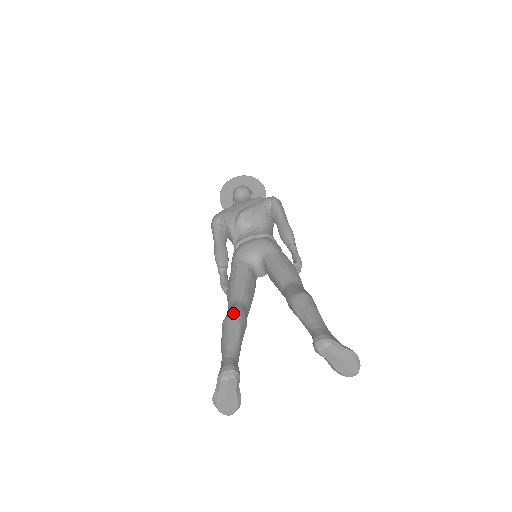
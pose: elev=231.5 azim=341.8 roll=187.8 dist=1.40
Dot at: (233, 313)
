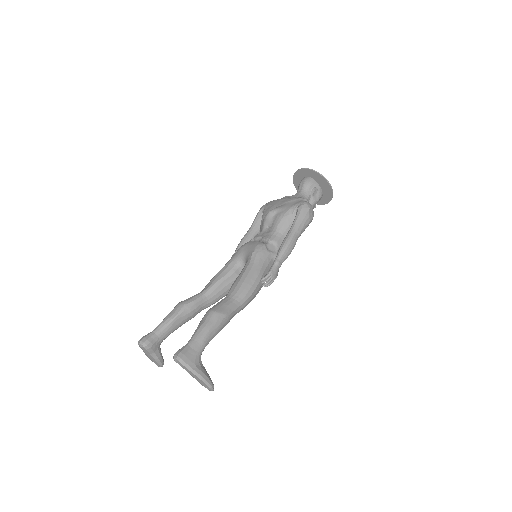
Dot at: (184, 301)
